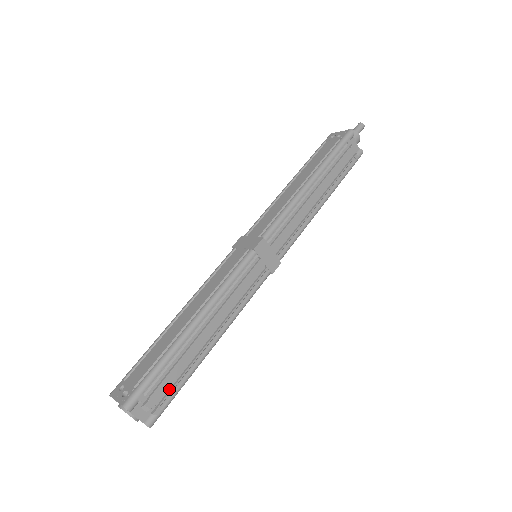
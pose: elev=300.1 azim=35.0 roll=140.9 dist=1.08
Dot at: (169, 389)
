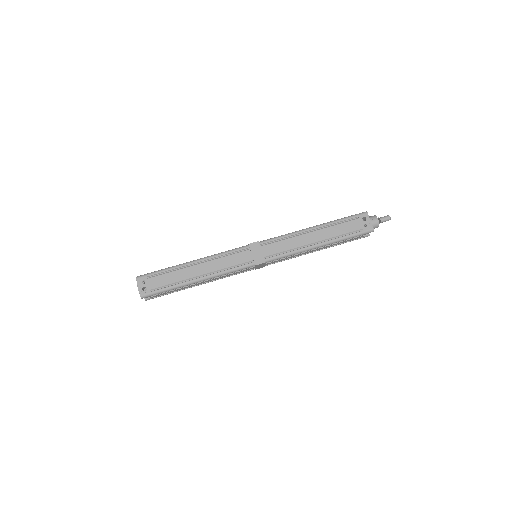
Dot at: (165, 293)
